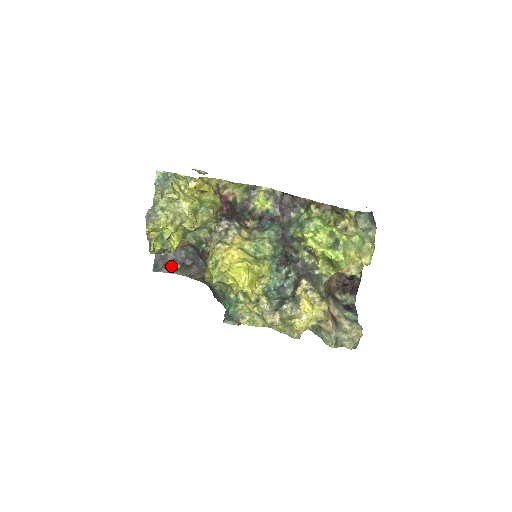
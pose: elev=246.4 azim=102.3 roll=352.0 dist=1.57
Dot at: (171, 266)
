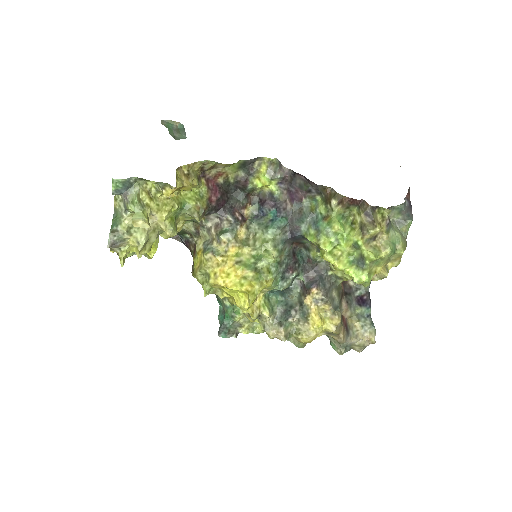
Dot at: occluded
